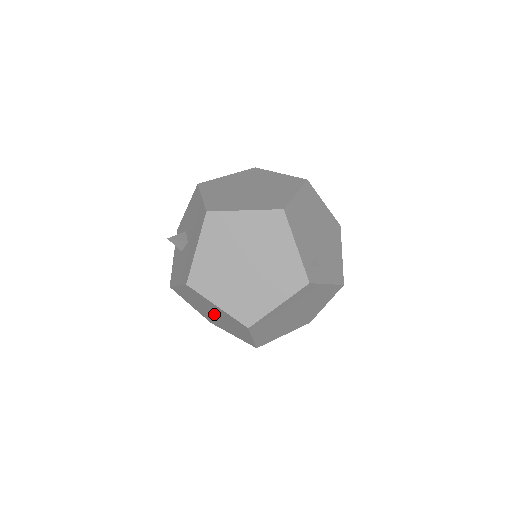
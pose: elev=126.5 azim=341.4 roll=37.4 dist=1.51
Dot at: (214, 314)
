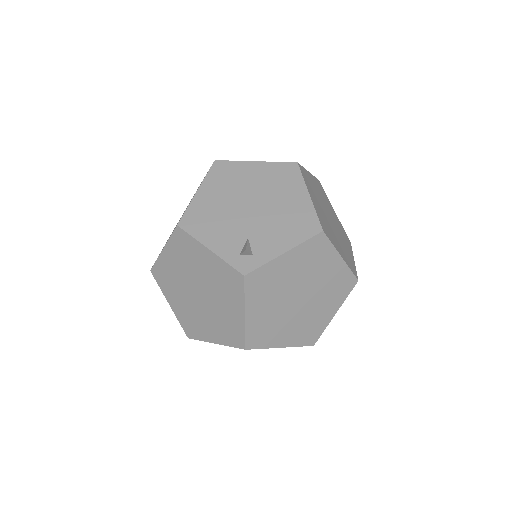
Dot at: occluded
